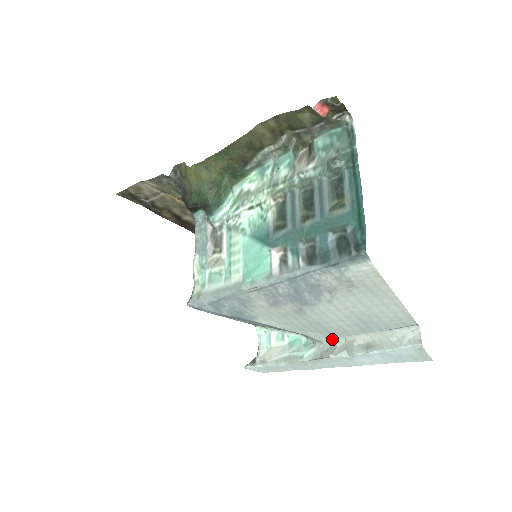
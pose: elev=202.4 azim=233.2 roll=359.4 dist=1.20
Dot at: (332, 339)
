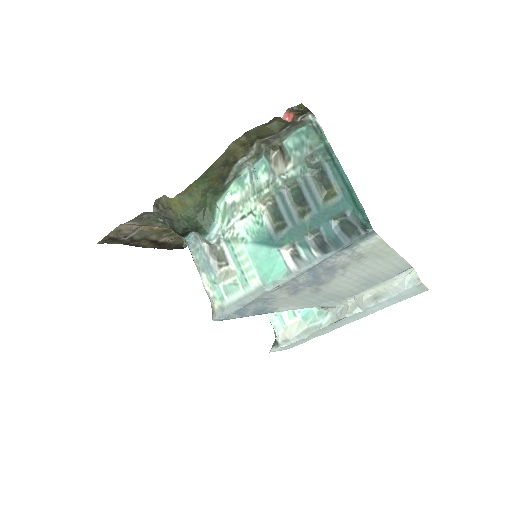
Dot at: (342, 302)
